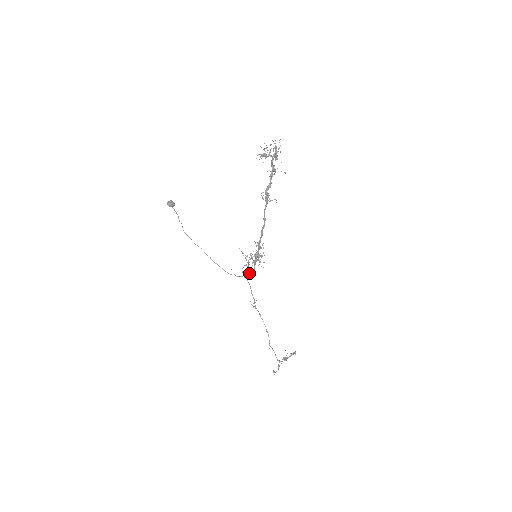
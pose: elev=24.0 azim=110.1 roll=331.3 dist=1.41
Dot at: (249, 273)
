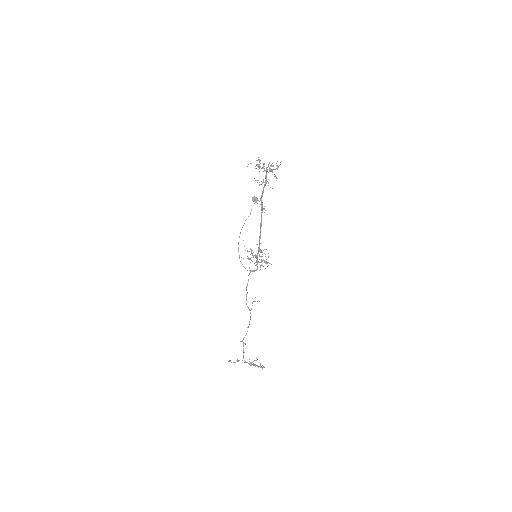
Dot at: (253, 270)
